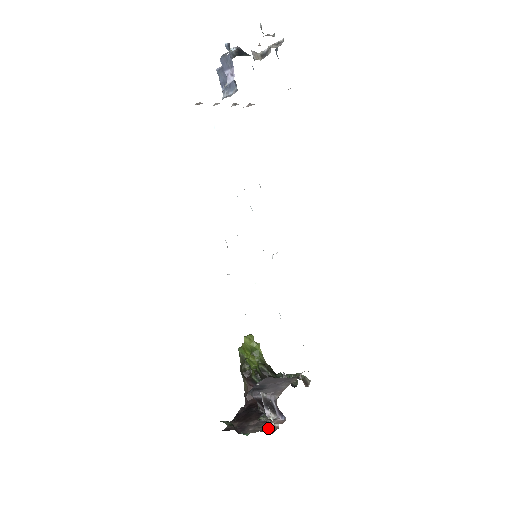
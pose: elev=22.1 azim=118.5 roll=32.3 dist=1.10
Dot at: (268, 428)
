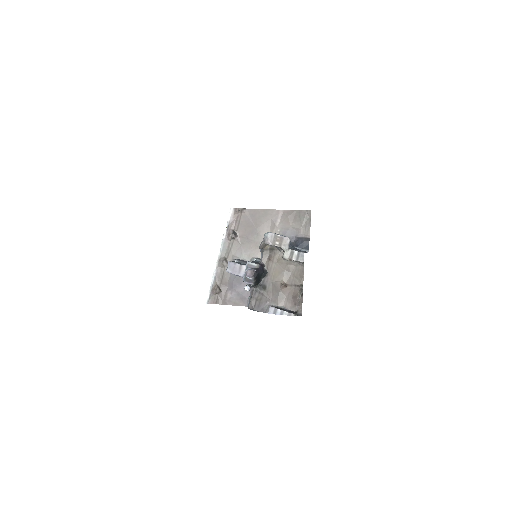
Dot at: occluded
